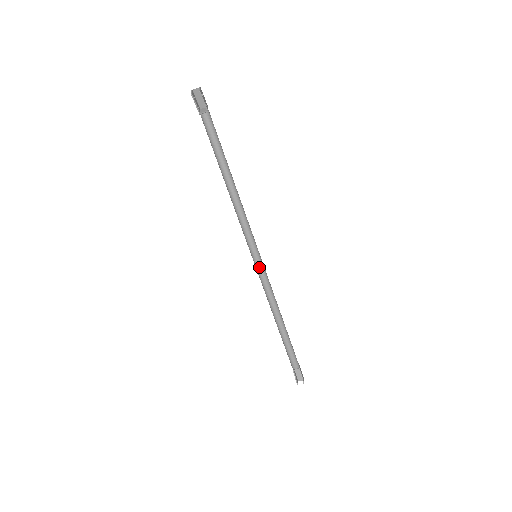
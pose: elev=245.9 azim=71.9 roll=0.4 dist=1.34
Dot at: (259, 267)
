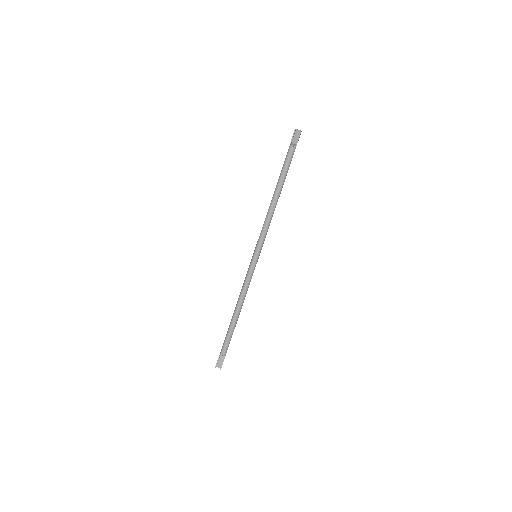
Dot at: (253, 264)
